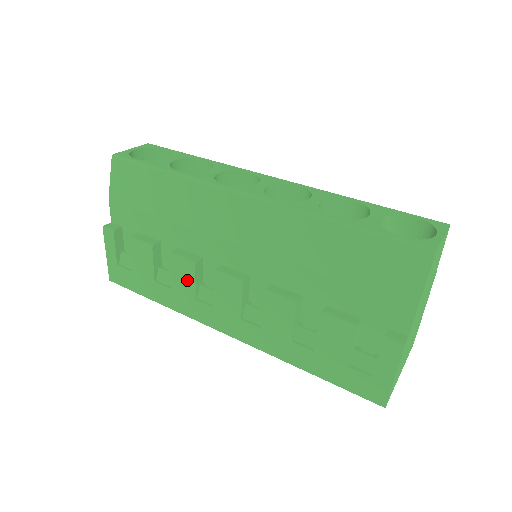
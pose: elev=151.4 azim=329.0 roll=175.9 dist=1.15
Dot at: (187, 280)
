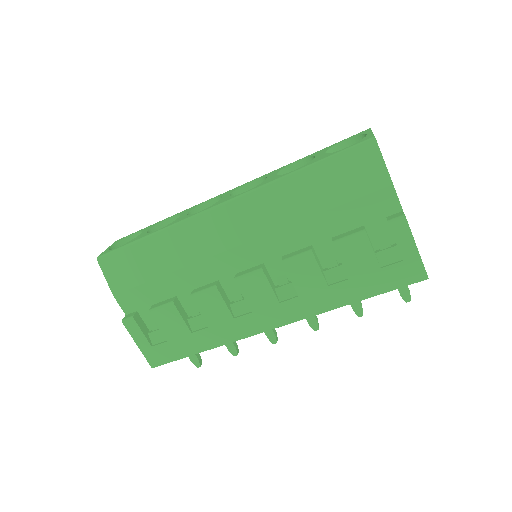
Dot at: (217, 307)
